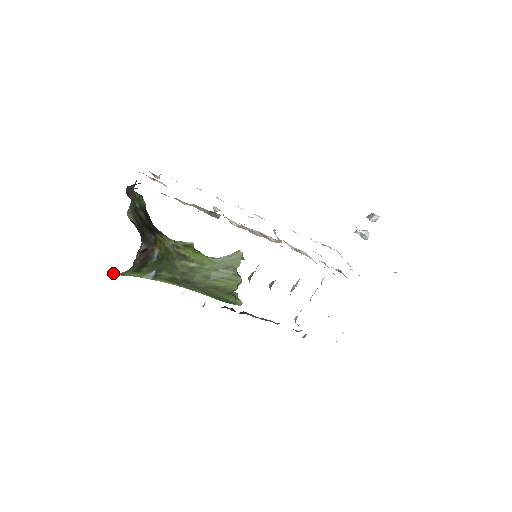
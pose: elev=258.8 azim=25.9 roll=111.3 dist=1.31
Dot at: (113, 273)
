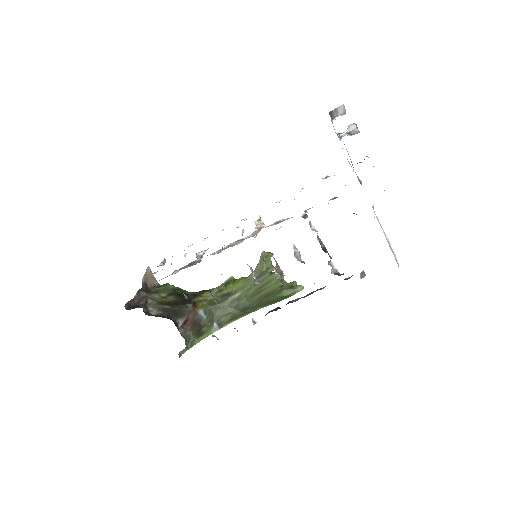
Dot at: (182, 352)
